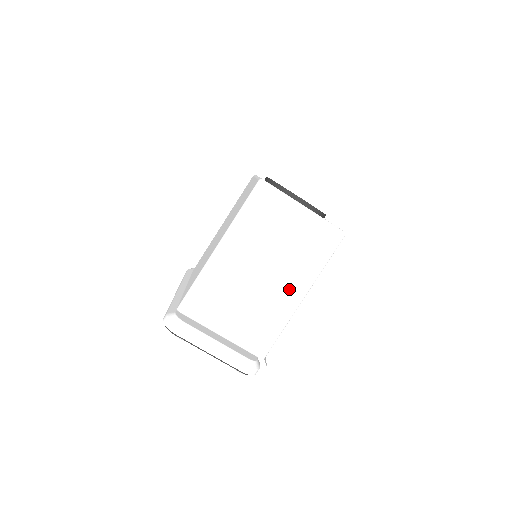
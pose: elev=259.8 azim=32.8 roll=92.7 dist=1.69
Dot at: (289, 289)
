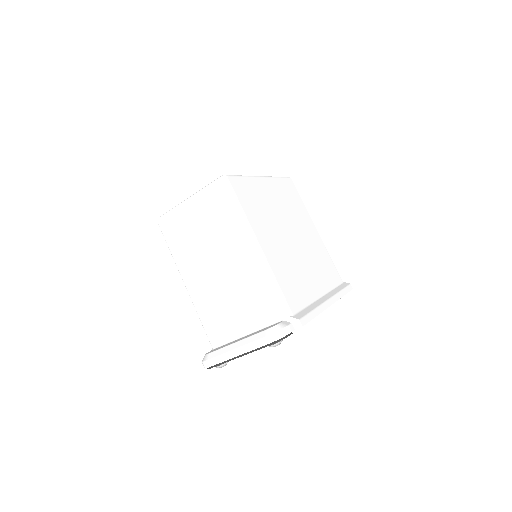
Dot at: (241, 253)
